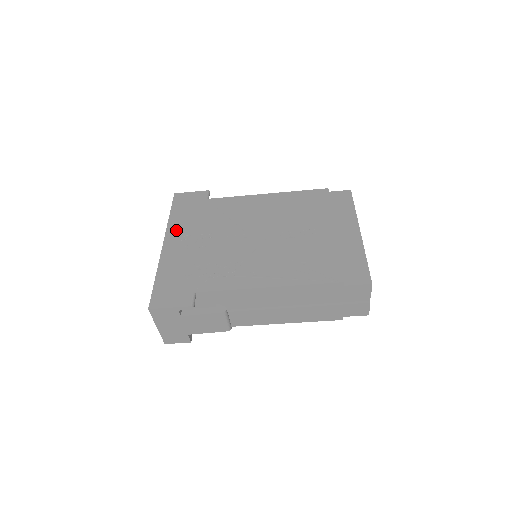
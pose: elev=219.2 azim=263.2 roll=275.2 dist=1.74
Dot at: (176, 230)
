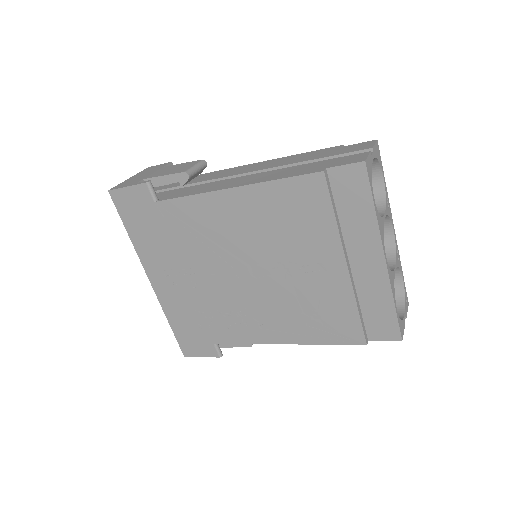
Dot at: (150, 261)
